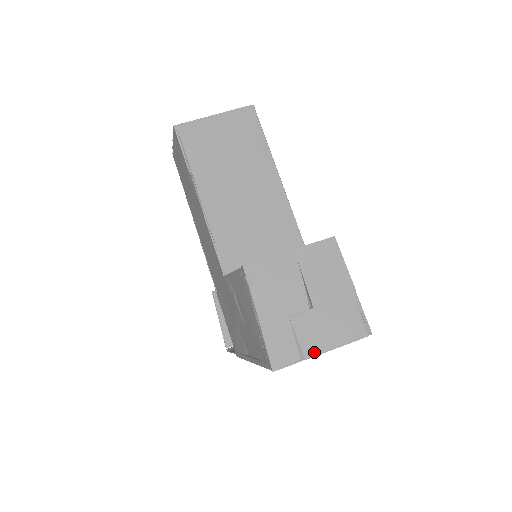
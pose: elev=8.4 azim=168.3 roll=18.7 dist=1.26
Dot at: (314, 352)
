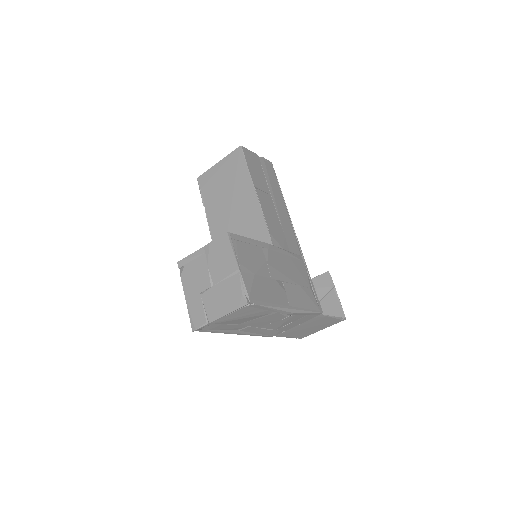
Dot at: (214, 317)
